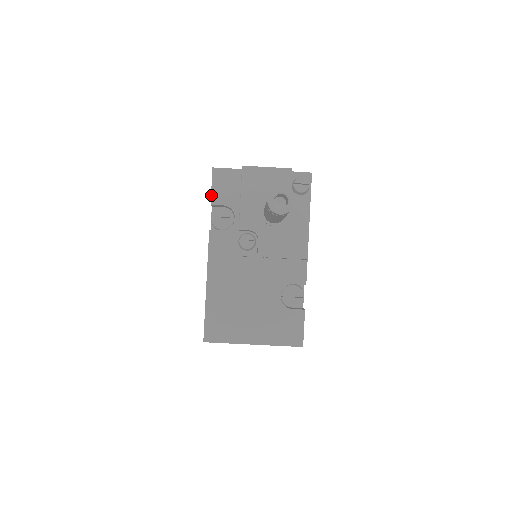
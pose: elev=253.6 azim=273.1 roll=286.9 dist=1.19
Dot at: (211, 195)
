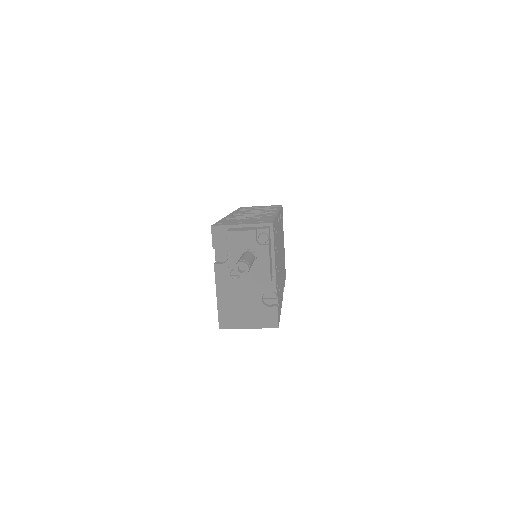
Dot at: (212, 243)
